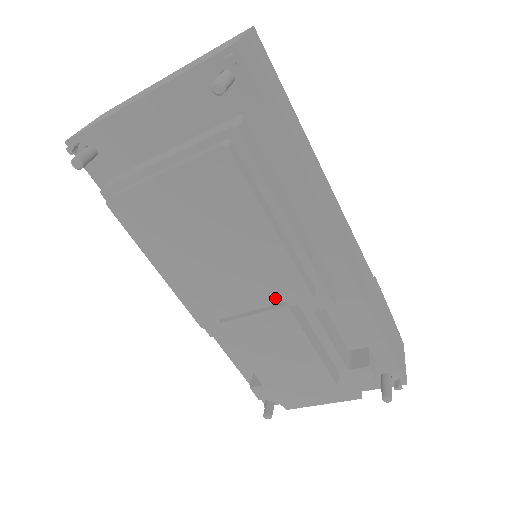
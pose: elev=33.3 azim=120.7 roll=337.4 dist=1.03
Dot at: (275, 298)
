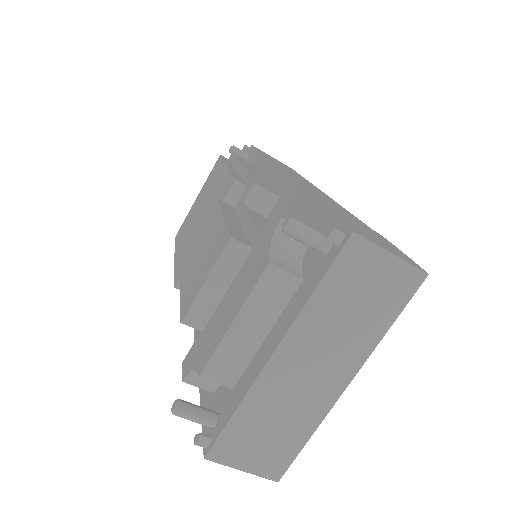
Dot at: occluded
